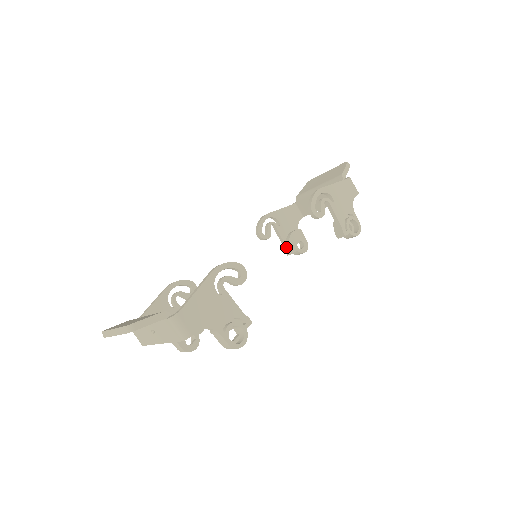
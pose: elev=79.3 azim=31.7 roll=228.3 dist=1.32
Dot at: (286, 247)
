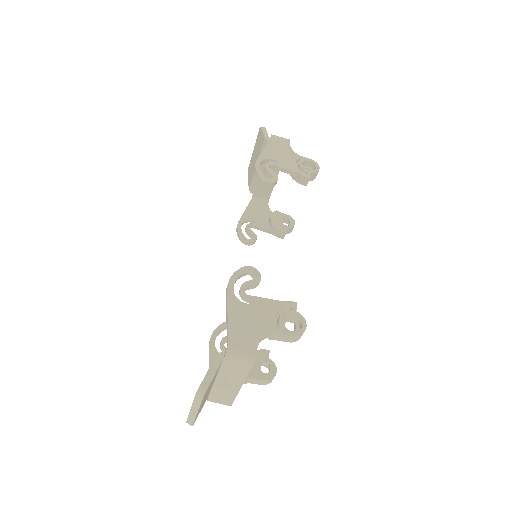
Dot at: (276, 233)
